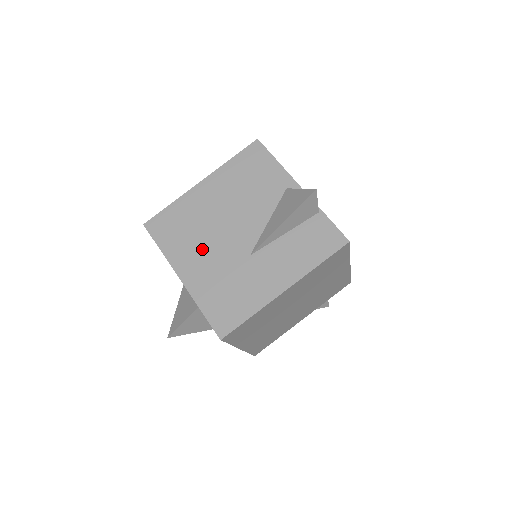
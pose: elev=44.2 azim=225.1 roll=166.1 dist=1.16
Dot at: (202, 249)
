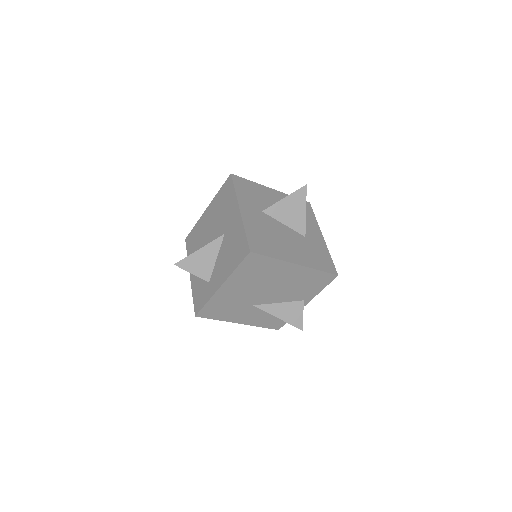
Dot at: (247, 287)
